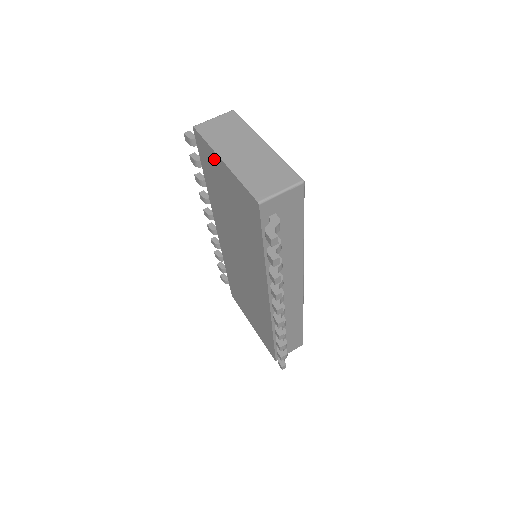
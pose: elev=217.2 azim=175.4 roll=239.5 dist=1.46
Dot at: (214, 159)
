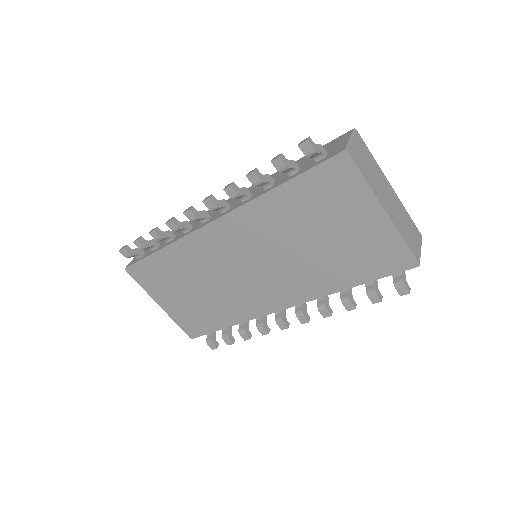
Dot at: (361, 198)
